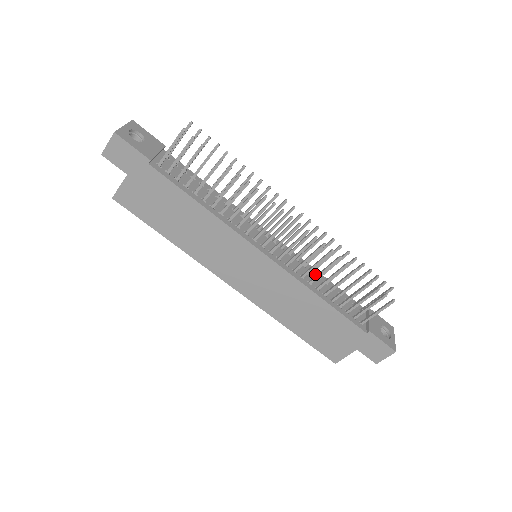
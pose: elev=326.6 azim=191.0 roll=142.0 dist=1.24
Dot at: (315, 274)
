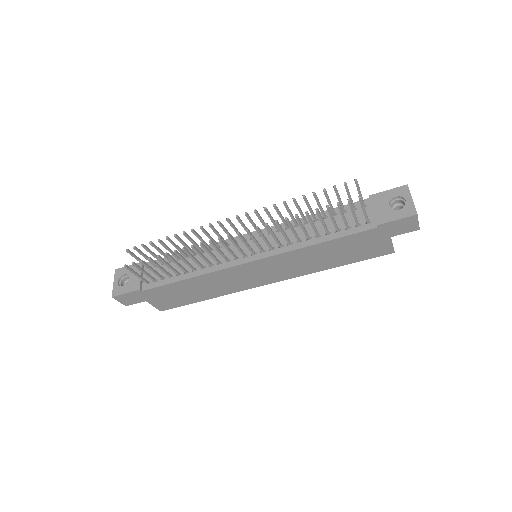
Dot at: occluded
